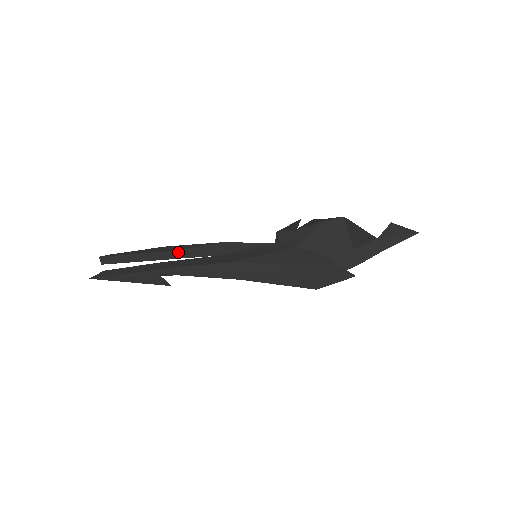
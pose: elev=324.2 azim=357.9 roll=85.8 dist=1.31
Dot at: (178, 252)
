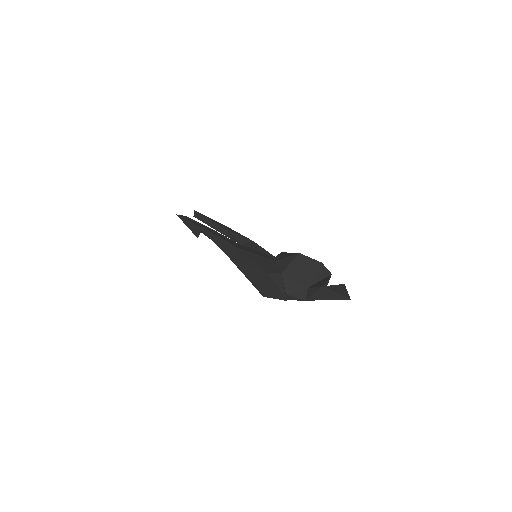
Dot at: (228, 232)
